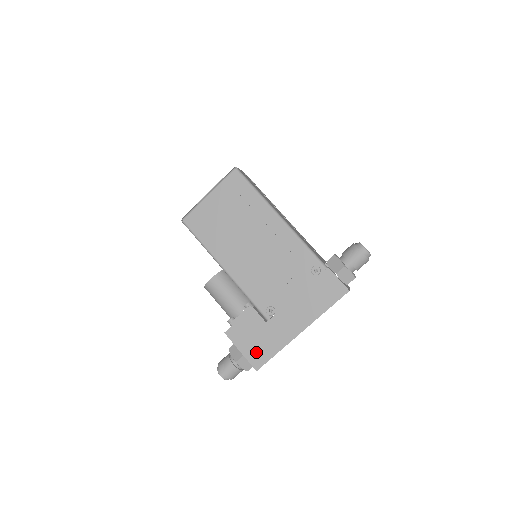
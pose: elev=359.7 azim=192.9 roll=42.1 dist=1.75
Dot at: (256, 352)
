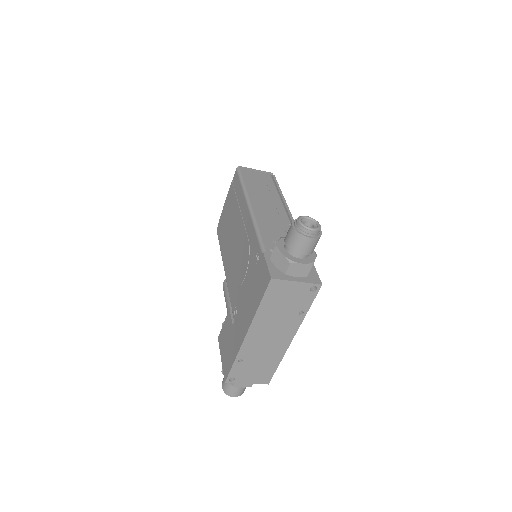
Dot at: (226, 360)
